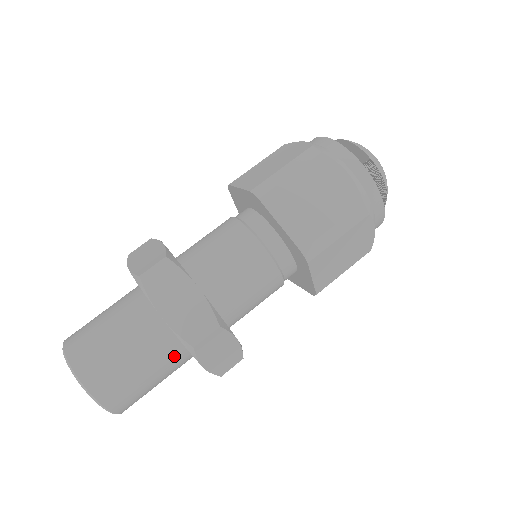
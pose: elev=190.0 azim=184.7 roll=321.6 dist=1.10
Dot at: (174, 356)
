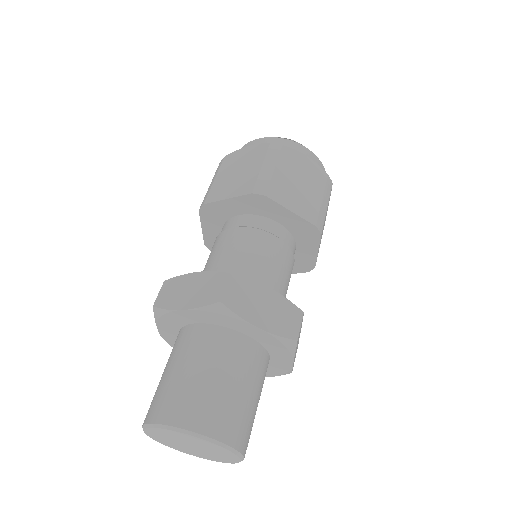
Dot at: (232, 347)
